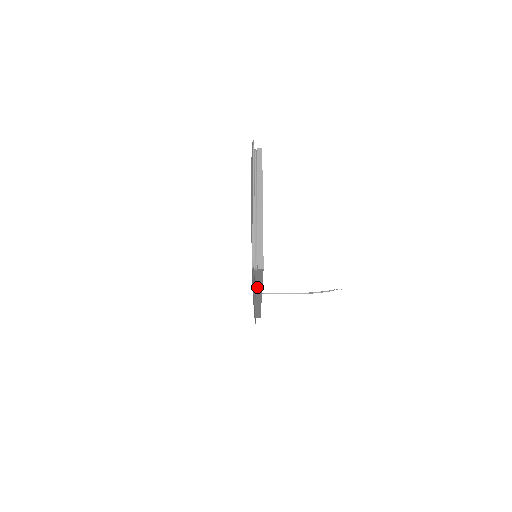
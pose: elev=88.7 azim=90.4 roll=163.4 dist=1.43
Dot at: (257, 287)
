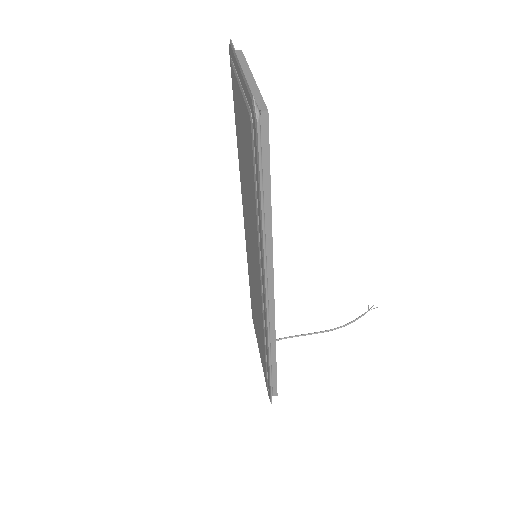
Dot at: (264, 221)
